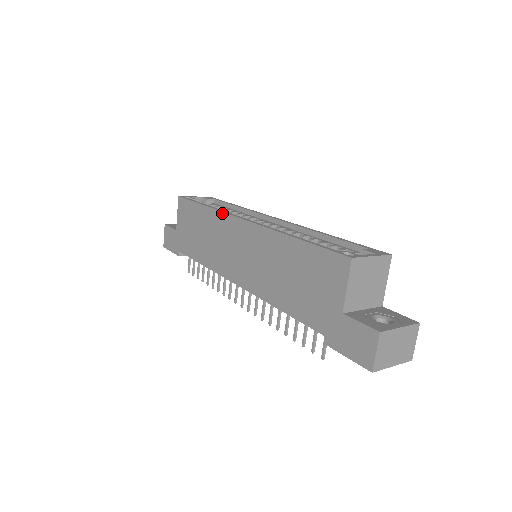
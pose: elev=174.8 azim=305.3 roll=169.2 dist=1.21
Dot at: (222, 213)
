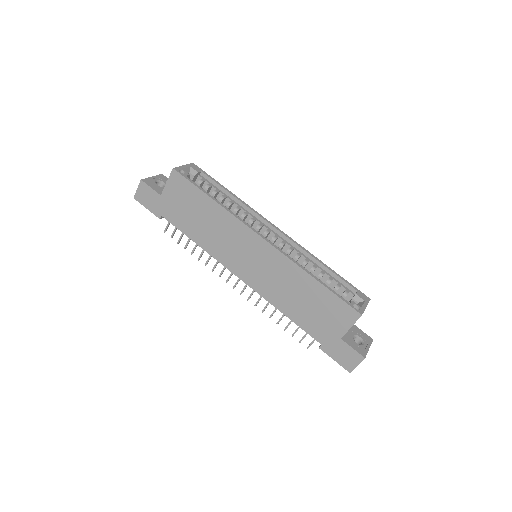
Dot at: (238, 220)
